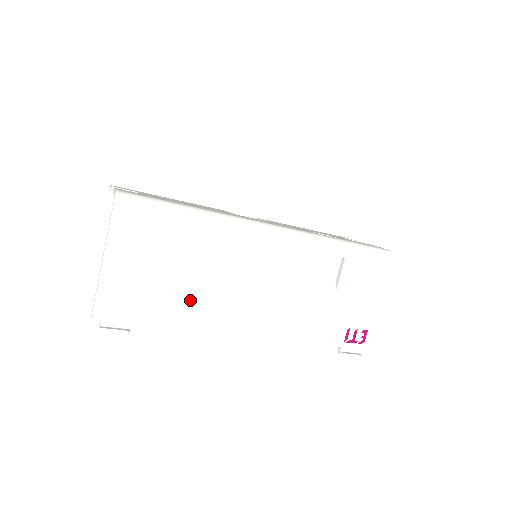
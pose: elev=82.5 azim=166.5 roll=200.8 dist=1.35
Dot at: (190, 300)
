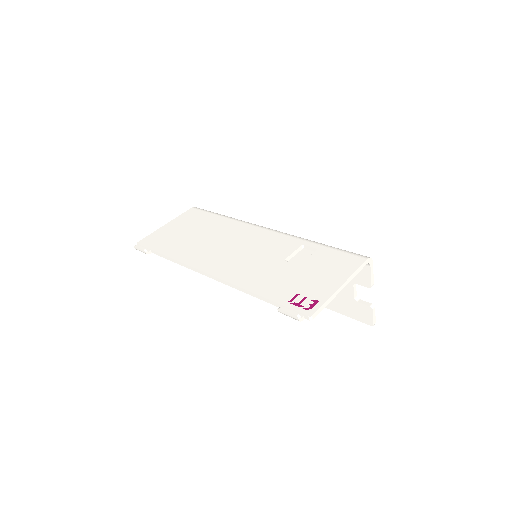
Dot at: (191, 247)
